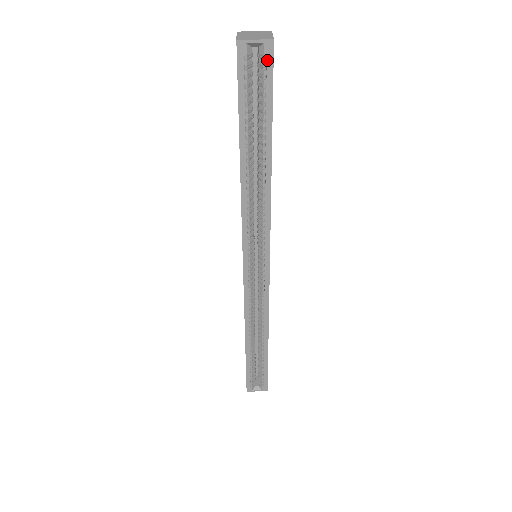
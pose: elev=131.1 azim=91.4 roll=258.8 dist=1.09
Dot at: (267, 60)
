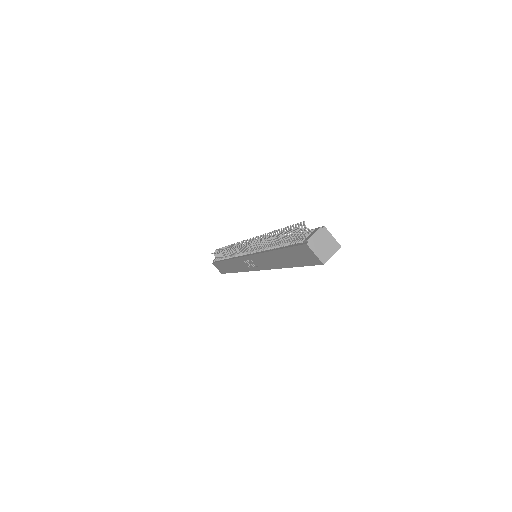
Dot at: occluded
